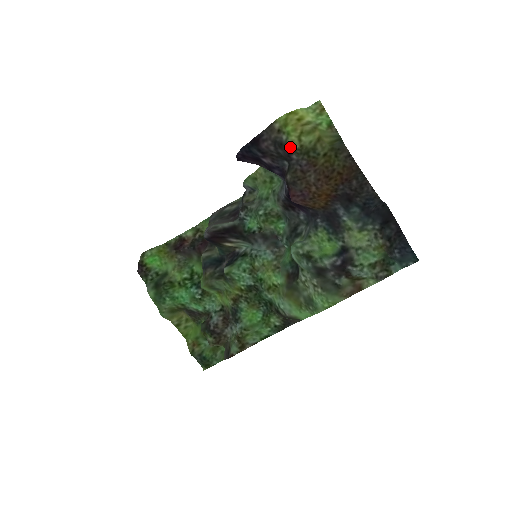
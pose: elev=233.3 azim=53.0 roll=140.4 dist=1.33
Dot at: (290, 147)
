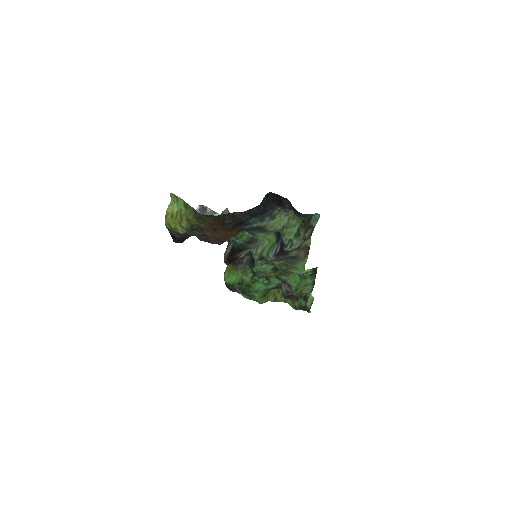
Dot at: (183, 234)
